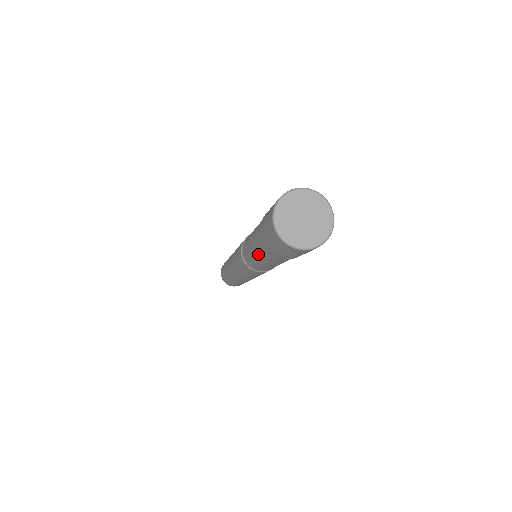
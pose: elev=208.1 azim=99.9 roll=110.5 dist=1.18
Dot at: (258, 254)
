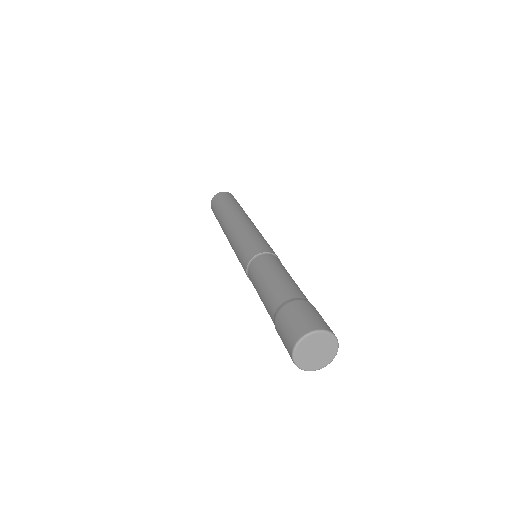
Dot at: occluded
